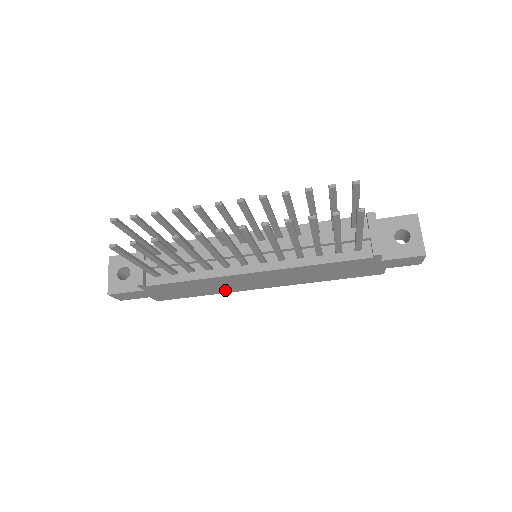
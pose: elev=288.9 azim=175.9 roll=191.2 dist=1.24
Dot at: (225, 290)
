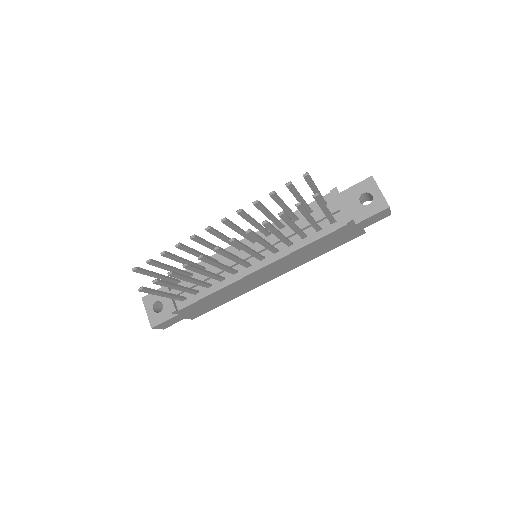
Dot at: (243, 292)
